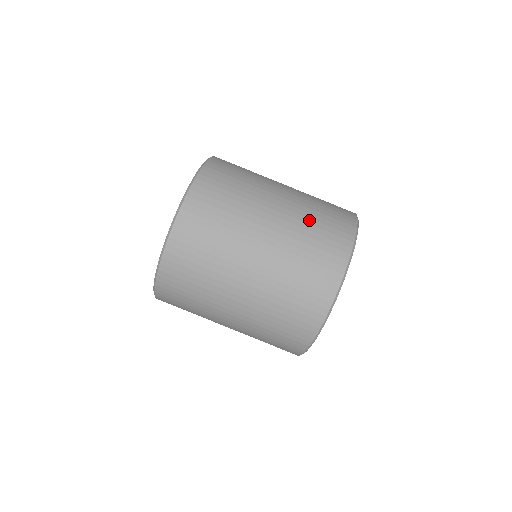
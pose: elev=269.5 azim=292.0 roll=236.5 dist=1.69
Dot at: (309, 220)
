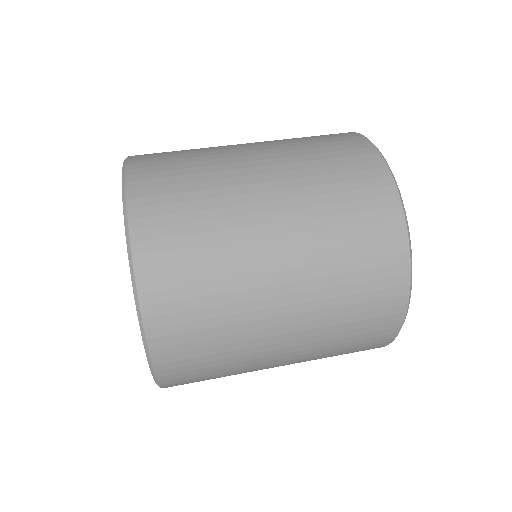
Dot at: occluded
